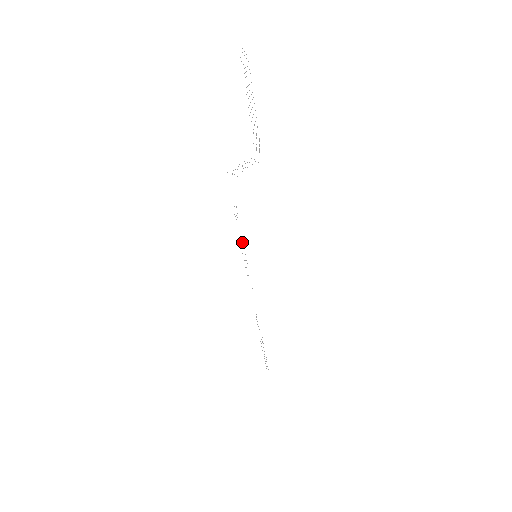
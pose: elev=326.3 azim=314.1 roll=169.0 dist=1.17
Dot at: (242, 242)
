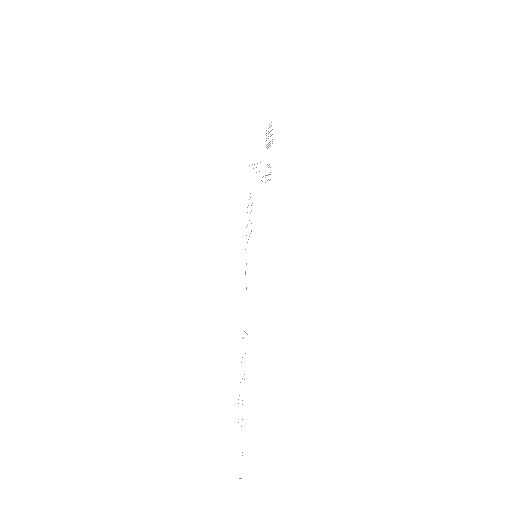
Dot at: occluded
